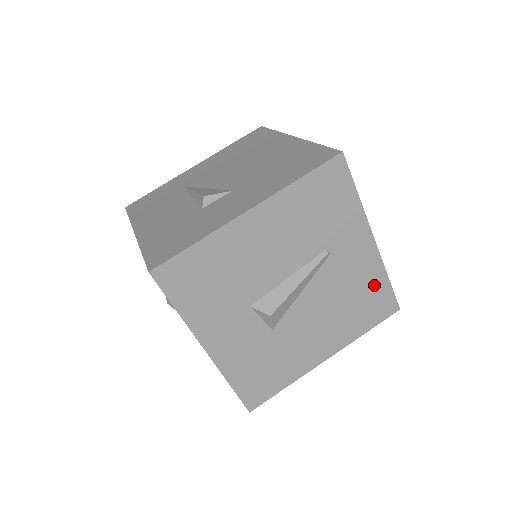
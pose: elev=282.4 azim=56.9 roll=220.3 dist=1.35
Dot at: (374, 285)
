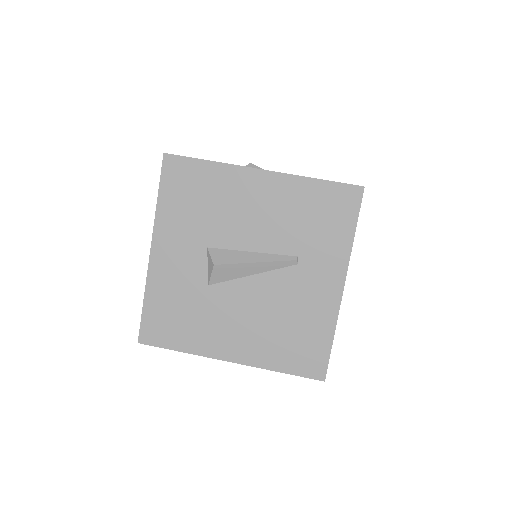
Dot at: (316, 331)
